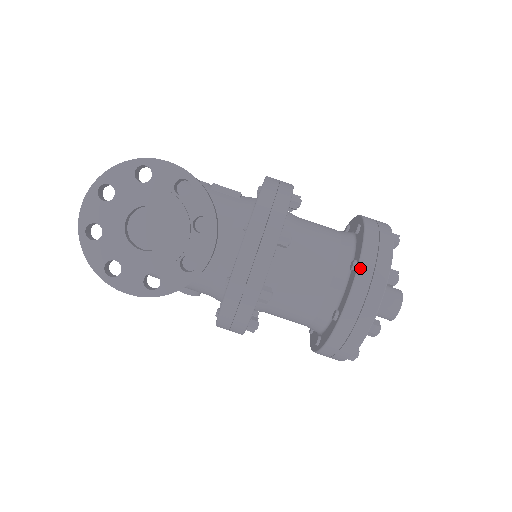
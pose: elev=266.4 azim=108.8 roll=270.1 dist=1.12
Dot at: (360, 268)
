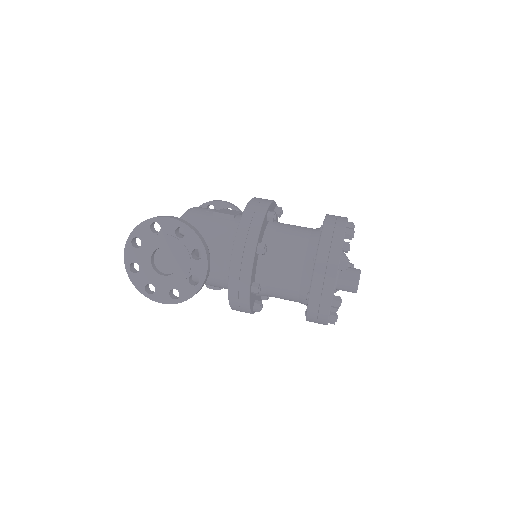
Dot at: (317, 263)
